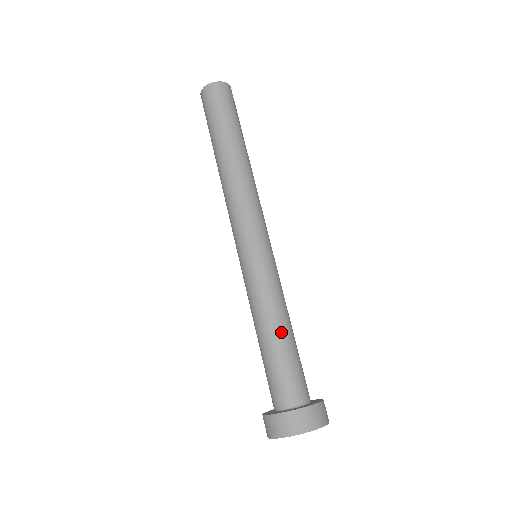
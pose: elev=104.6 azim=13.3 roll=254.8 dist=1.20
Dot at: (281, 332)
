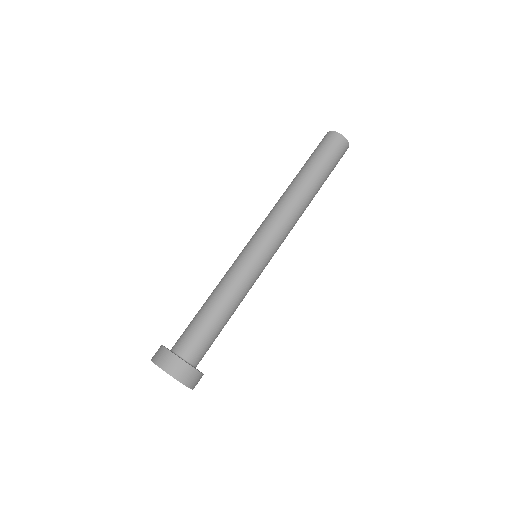
Dot at: (223, 312)
